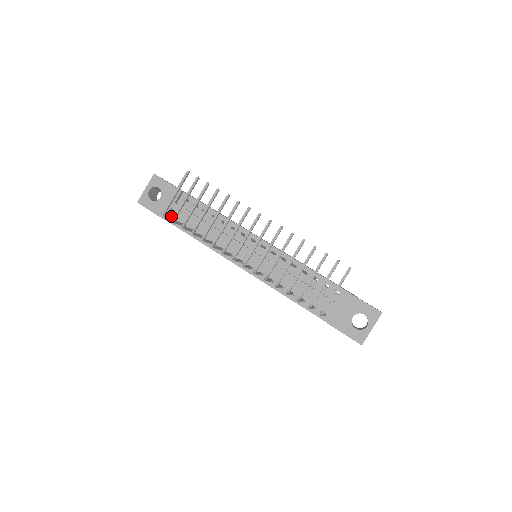
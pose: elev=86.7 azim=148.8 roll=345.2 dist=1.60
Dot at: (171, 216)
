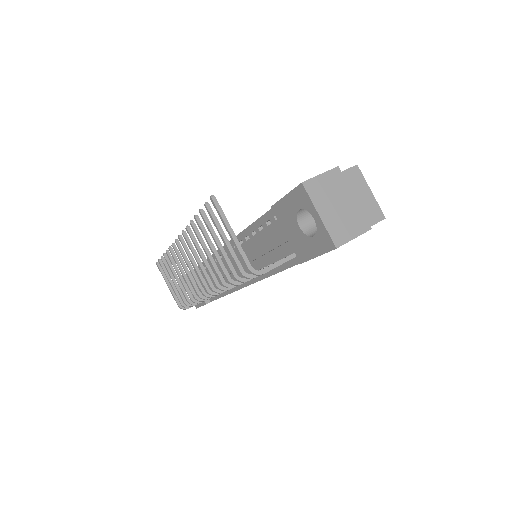
Dot at: occluded
